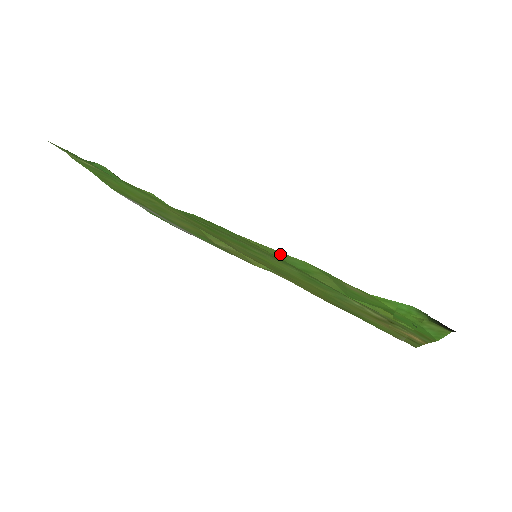
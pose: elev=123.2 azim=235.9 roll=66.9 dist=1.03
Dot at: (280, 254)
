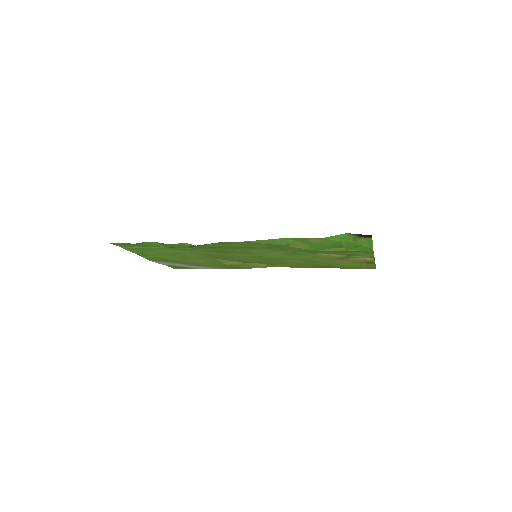
Dot at: (269, 241)
